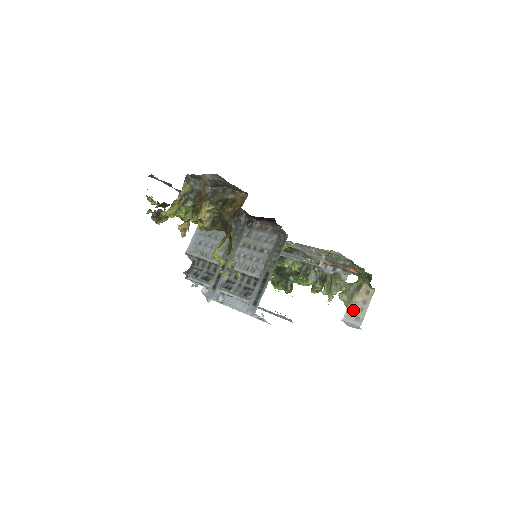
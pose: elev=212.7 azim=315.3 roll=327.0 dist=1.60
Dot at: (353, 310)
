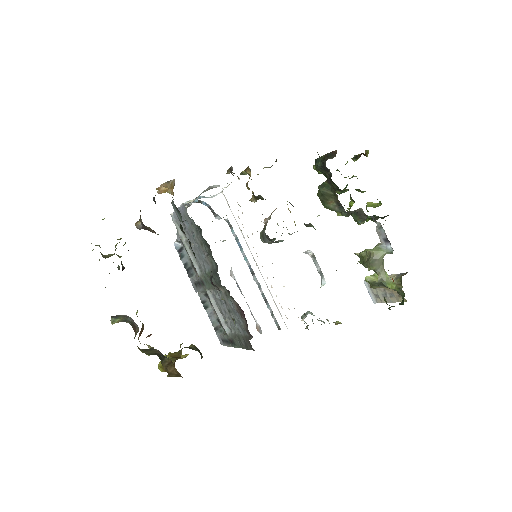
Dot at: (377, 288)
